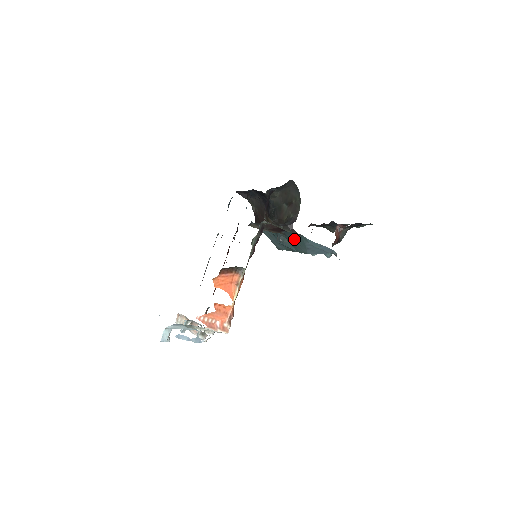
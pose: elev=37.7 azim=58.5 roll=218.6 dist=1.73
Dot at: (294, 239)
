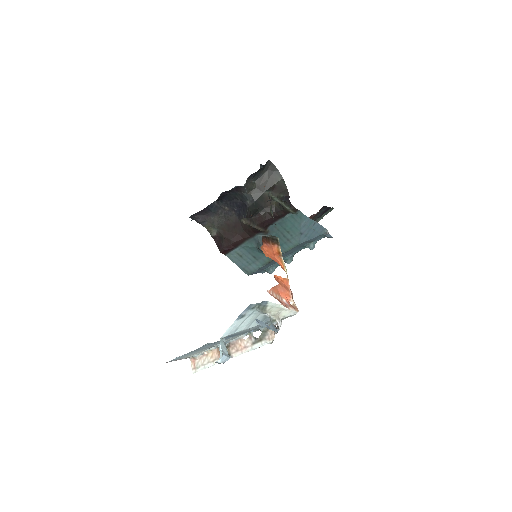
Dot at: (283, 230)
